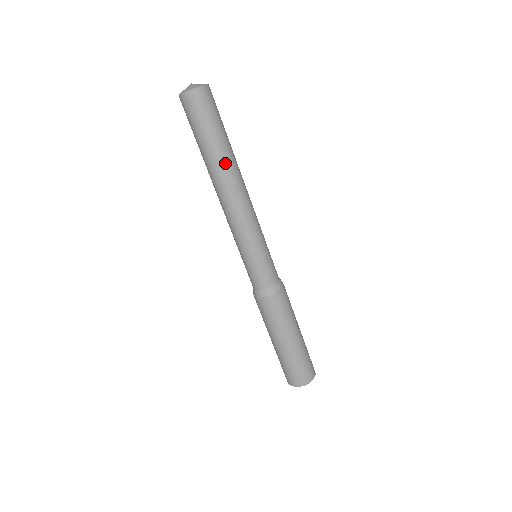
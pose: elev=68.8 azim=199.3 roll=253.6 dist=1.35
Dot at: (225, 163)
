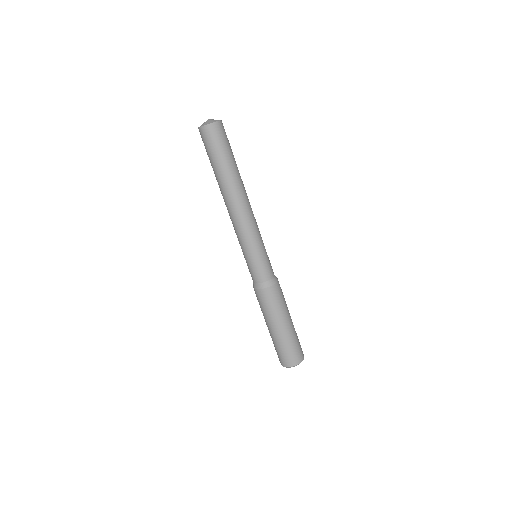
Dot at: (240, 177)
